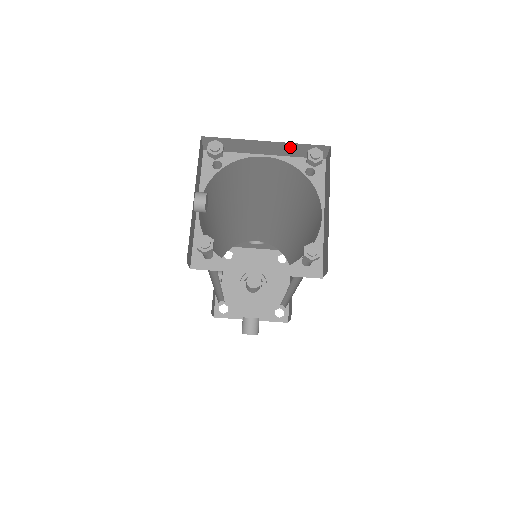
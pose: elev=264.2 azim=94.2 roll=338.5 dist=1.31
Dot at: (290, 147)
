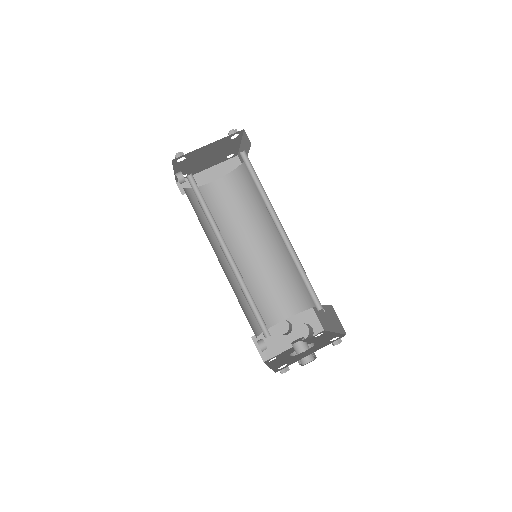
Dot at: (221, 168)
